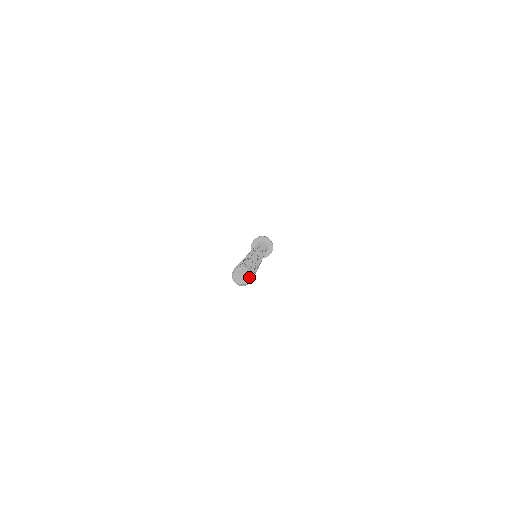
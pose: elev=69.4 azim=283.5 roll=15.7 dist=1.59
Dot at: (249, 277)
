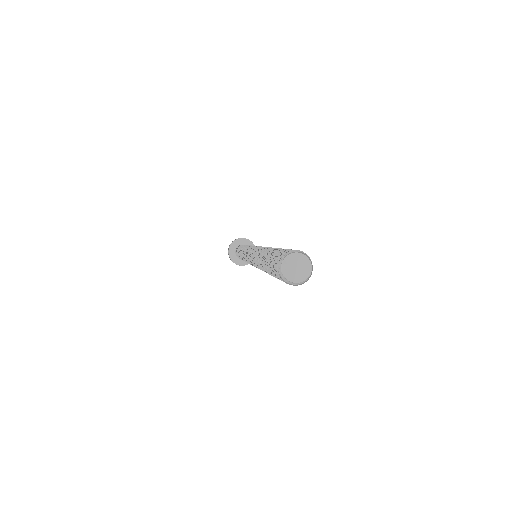
Dot at: (306, 274)
